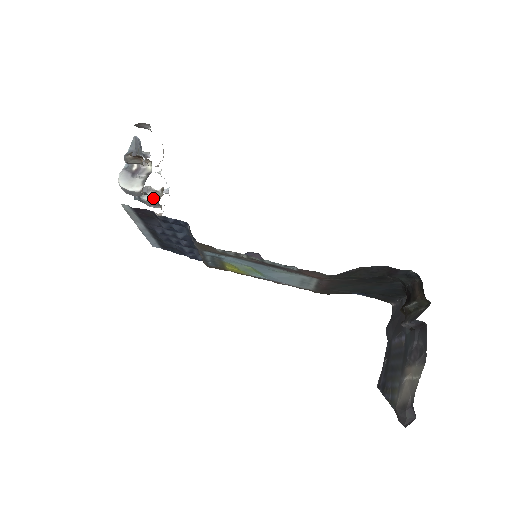
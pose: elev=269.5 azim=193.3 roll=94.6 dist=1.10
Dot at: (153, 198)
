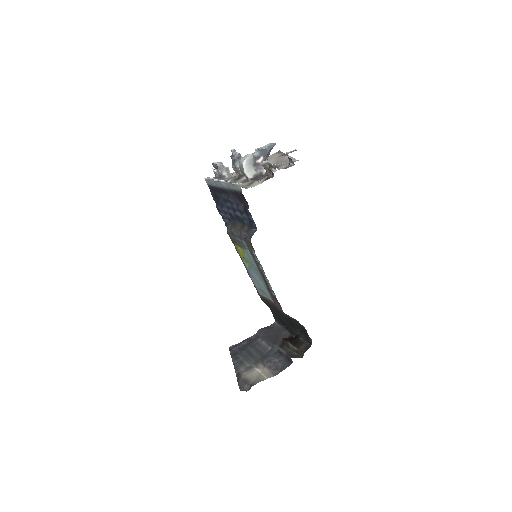
Dot at: occluded
